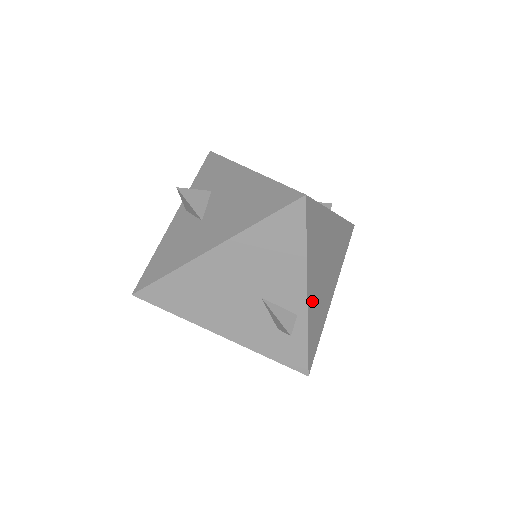
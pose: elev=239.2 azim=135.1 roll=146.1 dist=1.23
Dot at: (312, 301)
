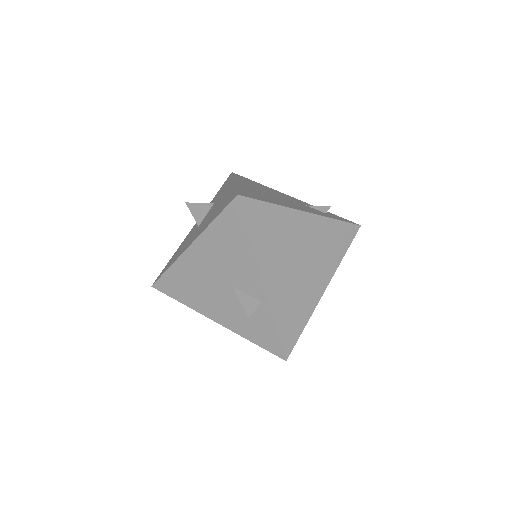
Dot at: (276, 290)
